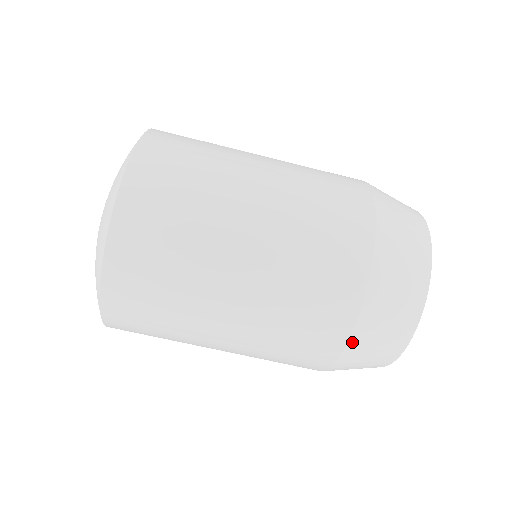
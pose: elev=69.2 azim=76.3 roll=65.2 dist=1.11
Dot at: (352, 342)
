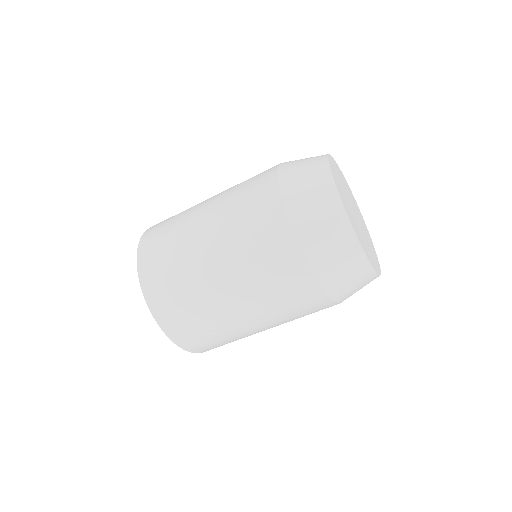
Dot at: (311, 262)
